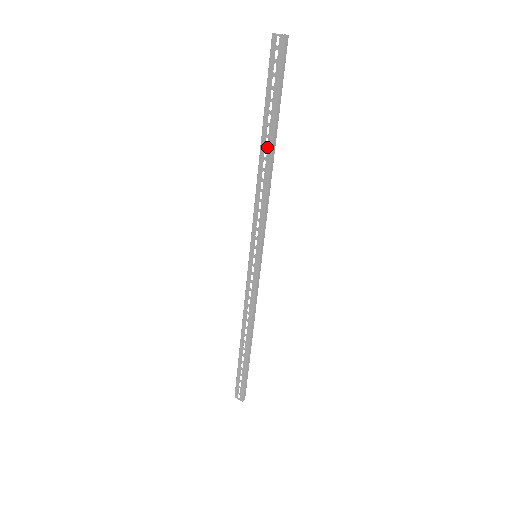
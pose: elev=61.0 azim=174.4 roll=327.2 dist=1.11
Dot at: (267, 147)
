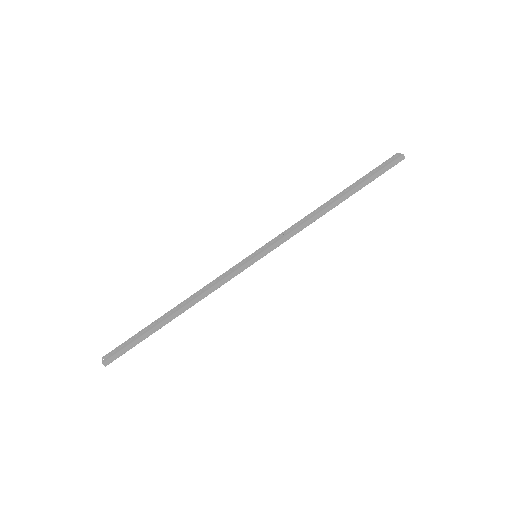
Dot at: (337, 198)
